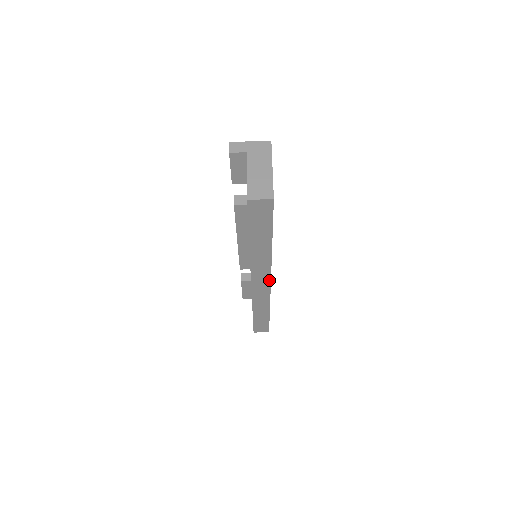
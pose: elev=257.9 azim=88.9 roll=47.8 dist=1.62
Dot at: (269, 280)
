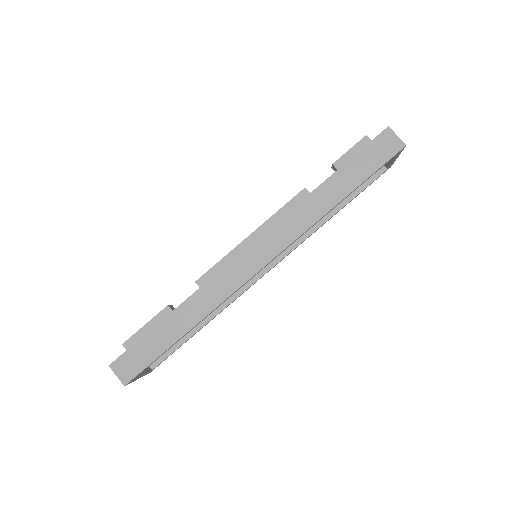
Dot at: (270, 259)
